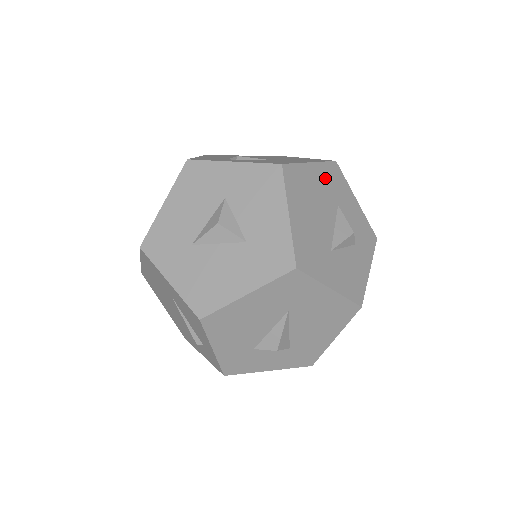
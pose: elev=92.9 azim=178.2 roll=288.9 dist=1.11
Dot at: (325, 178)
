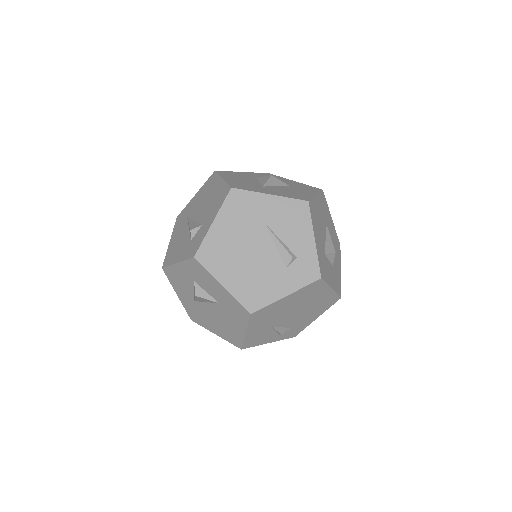
Dot at: occluded
